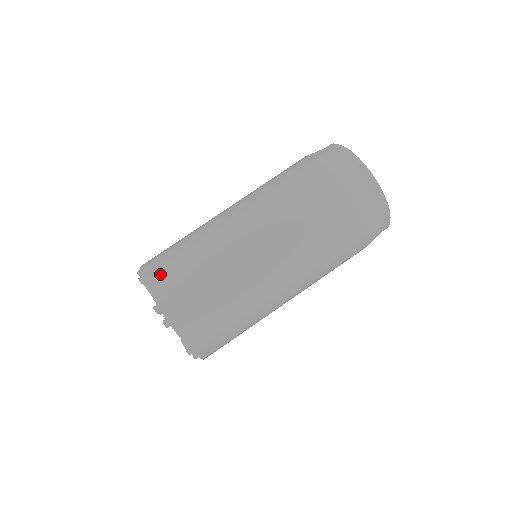
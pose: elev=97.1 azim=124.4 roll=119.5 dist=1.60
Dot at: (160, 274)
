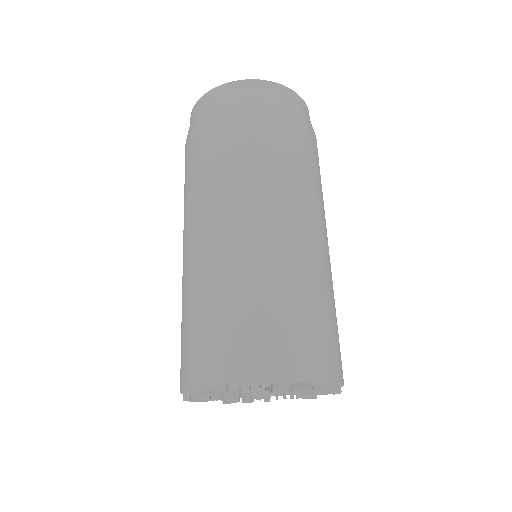
Dot at: (181, 367)
